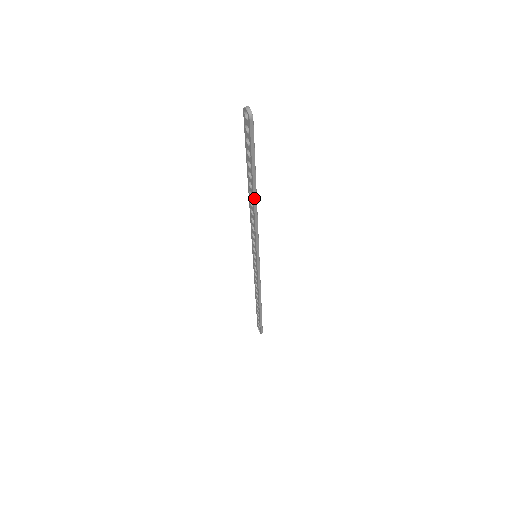
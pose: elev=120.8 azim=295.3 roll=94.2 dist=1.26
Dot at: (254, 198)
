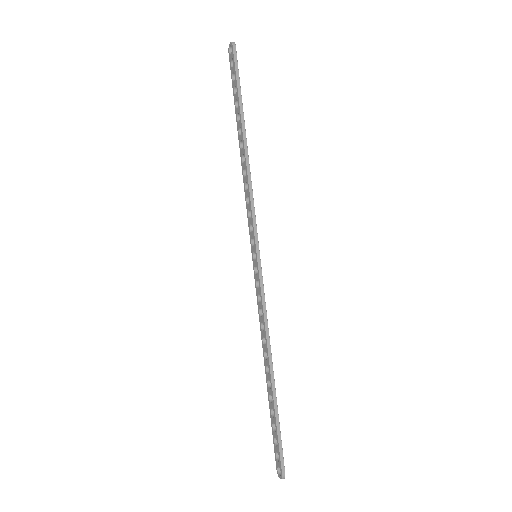
Dot at: (244, 142)
